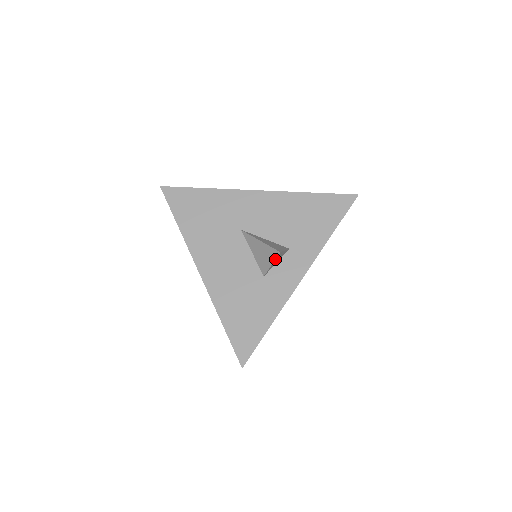
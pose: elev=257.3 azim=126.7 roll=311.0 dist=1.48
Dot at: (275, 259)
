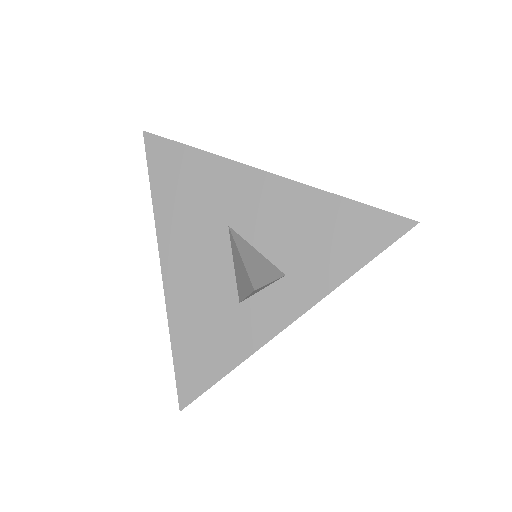
Dot at: (249, 294)
